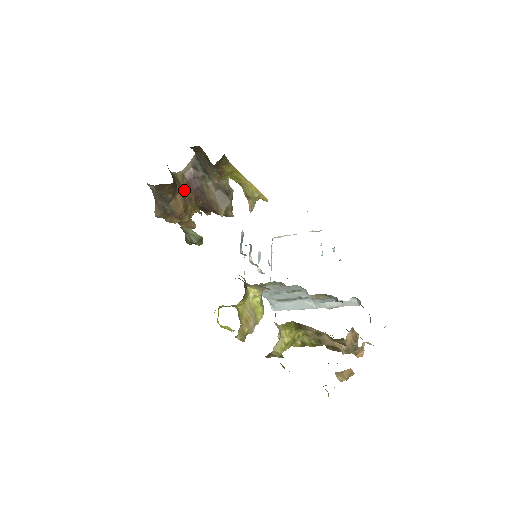
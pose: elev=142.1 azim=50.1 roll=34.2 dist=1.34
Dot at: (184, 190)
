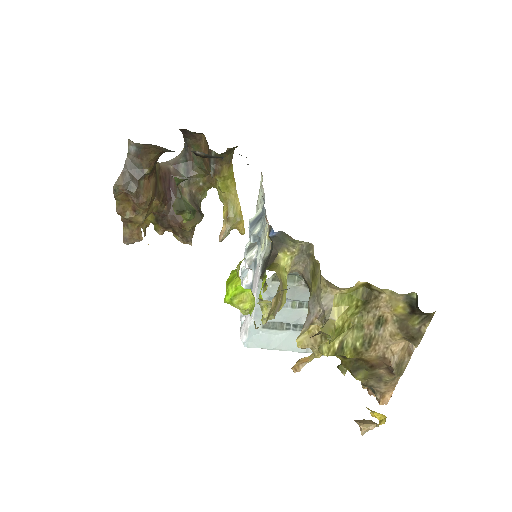
Dot at: (157, 180)
